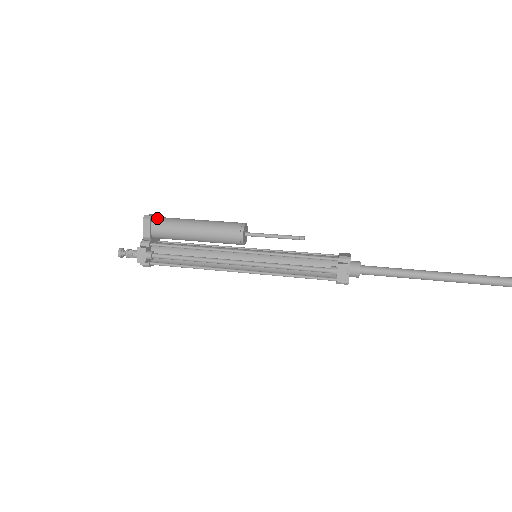
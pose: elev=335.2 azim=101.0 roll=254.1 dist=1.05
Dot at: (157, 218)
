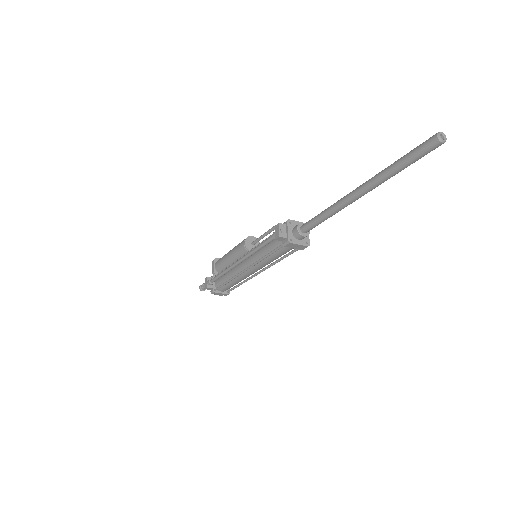
Dot at: occluded
